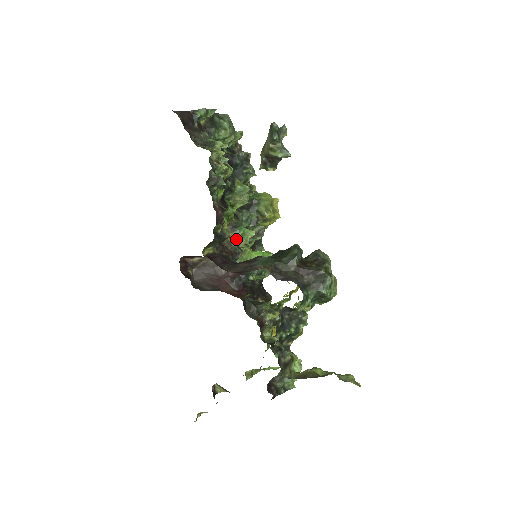
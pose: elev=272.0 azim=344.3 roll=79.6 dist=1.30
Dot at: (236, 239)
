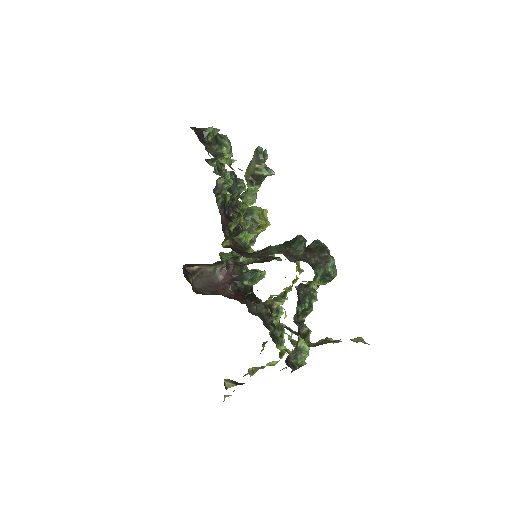
Dot at: occluded
